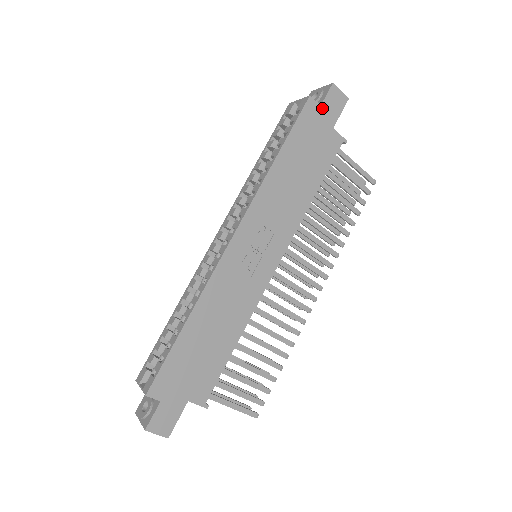
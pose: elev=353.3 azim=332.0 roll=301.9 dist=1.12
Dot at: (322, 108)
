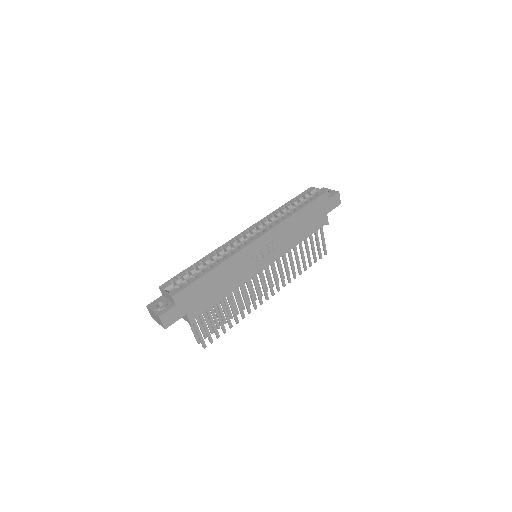
Dot at: (328, 201)
